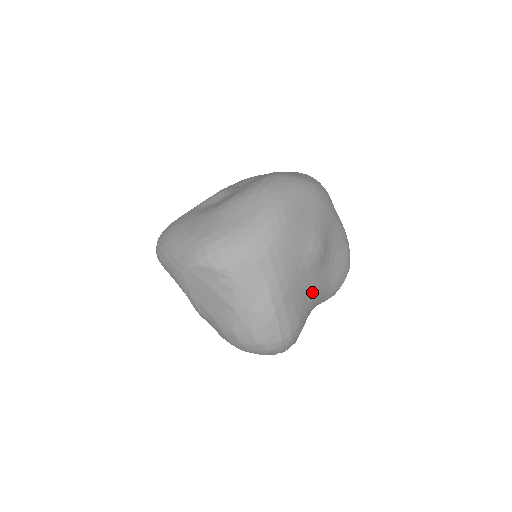
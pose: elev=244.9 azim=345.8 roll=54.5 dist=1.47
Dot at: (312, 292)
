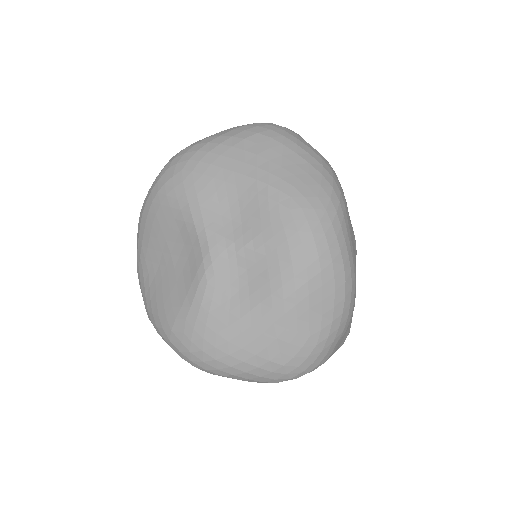
Dot at: occluded
